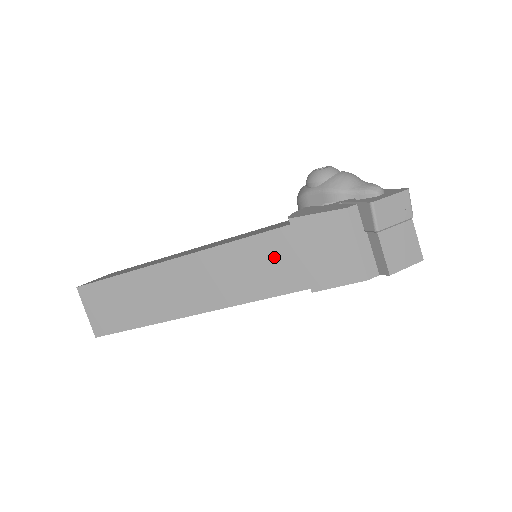
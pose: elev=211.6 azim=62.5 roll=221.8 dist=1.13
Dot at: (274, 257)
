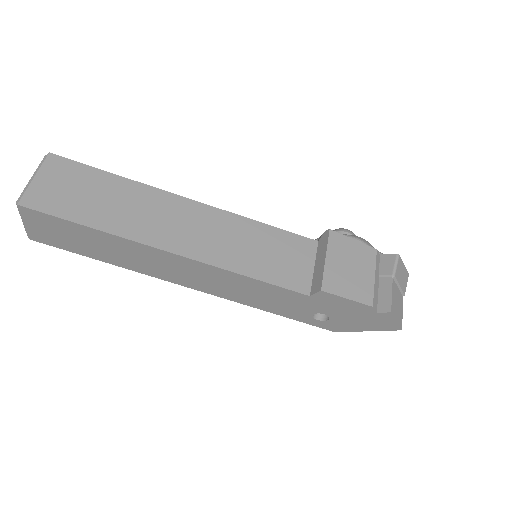
Dot at: (290, 254)
